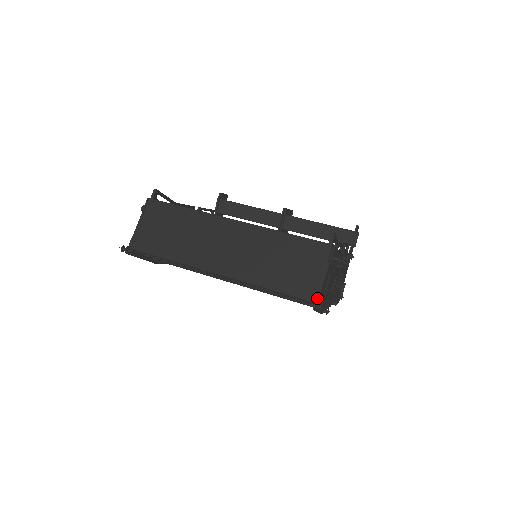
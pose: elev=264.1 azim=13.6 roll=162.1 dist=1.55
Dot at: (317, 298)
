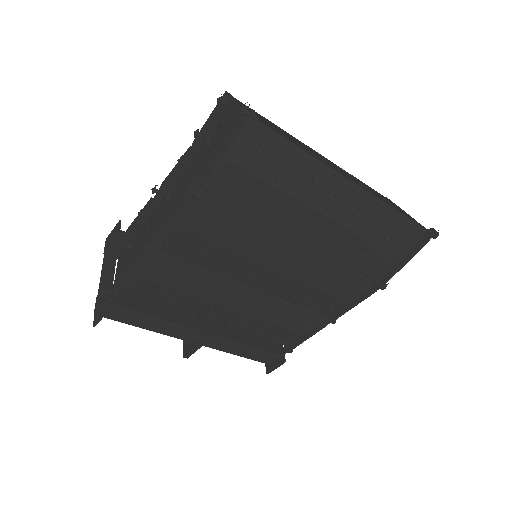
Dot at: occluded
